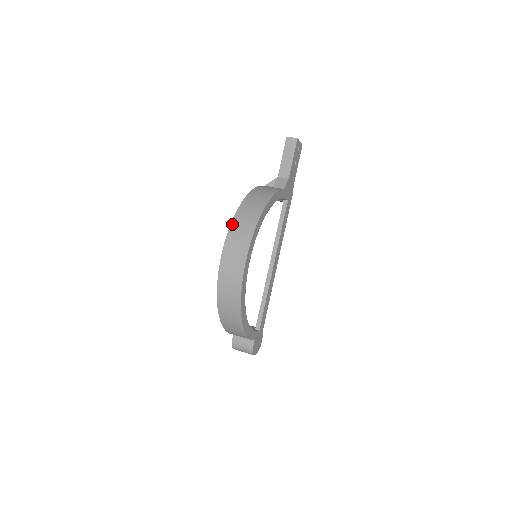
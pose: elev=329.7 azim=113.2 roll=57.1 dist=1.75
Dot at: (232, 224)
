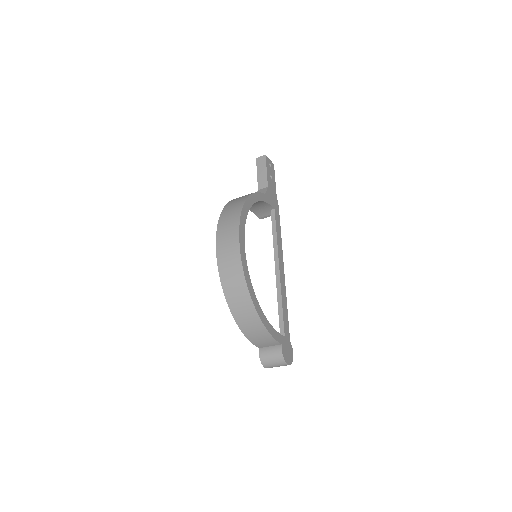
Dot at: (220, 220)
